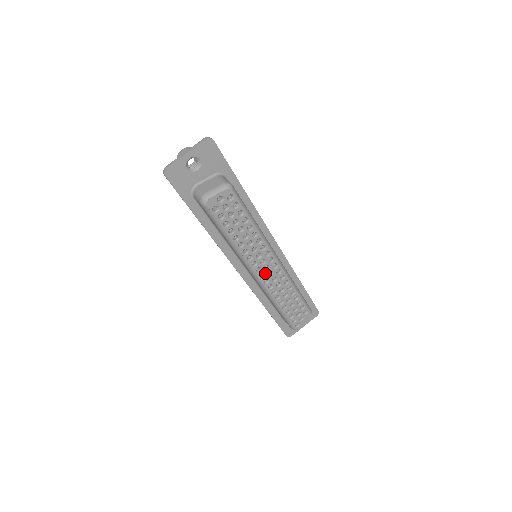
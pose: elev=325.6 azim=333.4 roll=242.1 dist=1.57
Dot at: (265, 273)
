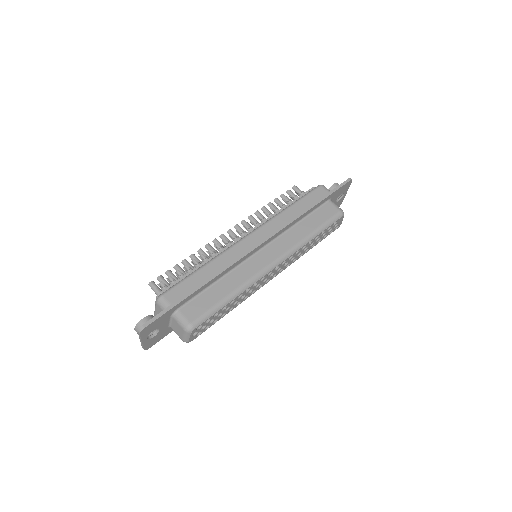
Dot at: (274, 274)
